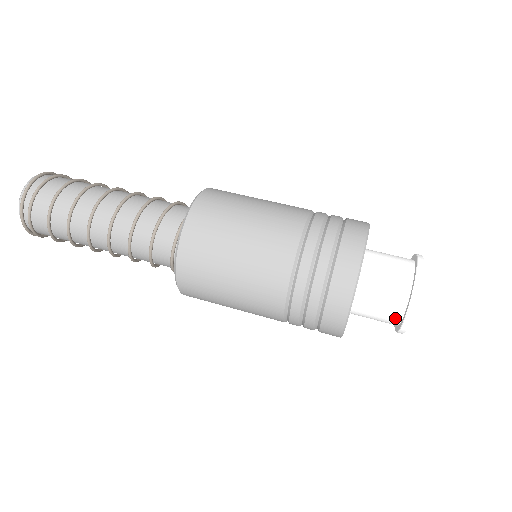
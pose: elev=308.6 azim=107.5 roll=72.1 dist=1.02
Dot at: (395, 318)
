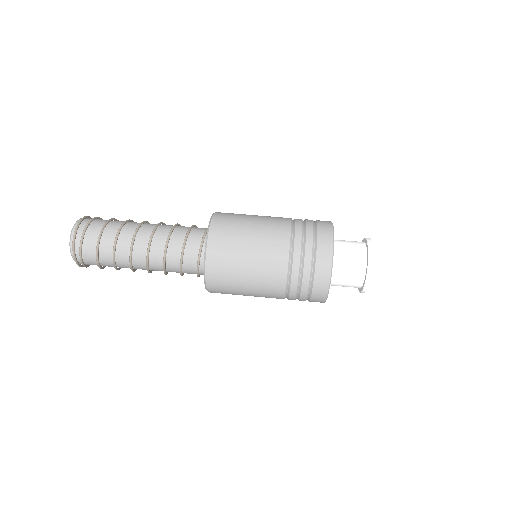
Dot at: (359, 283)
